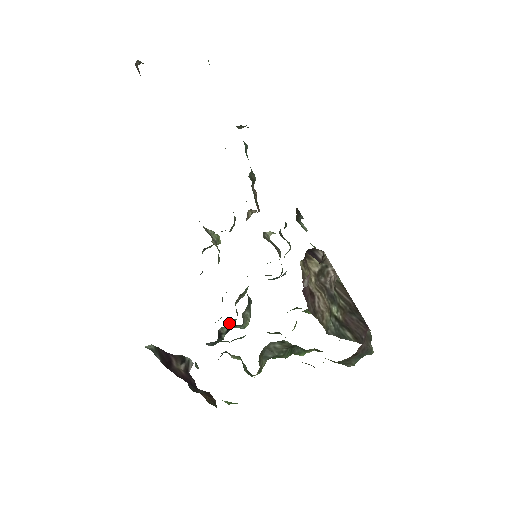
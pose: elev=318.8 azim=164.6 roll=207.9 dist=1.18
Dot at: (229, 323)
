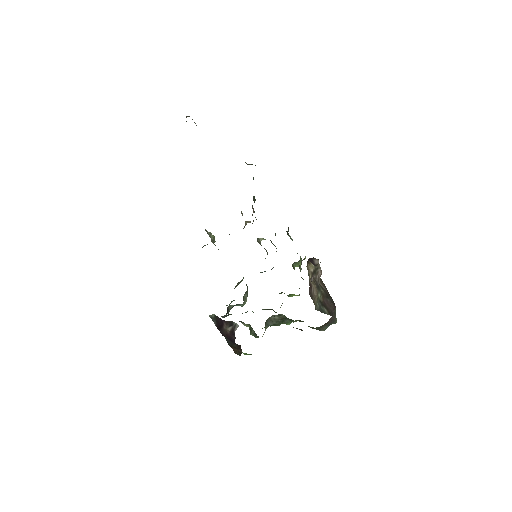
Dot at: (231, 302)
